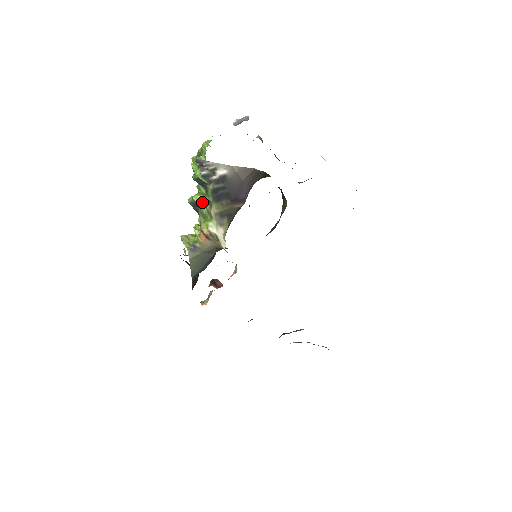
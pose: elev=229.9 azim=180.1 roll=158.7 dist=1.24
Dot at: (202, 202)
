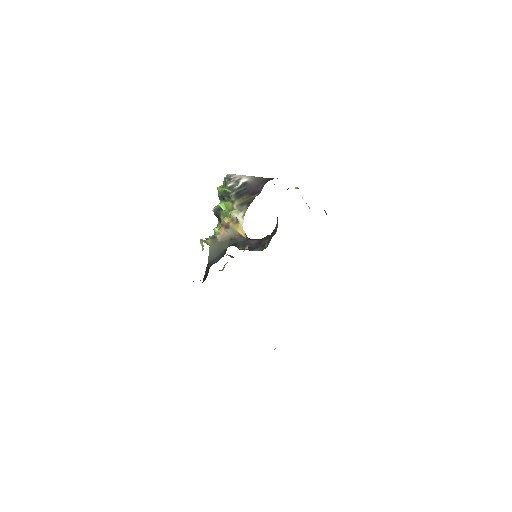
Dot at: (225, 206)
